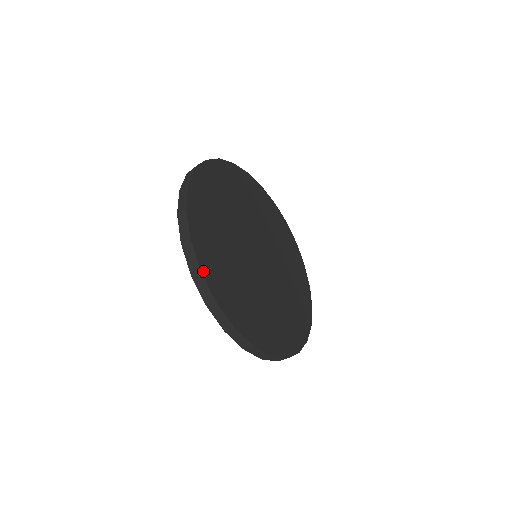
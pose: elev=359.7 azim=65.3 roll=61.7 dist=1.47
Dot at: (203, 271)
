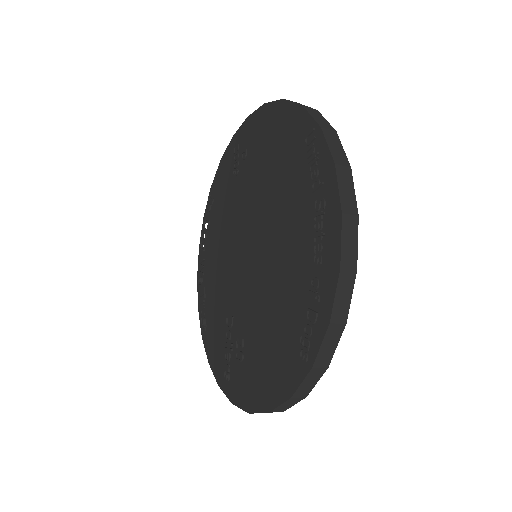
Dot at: (342, 322)
